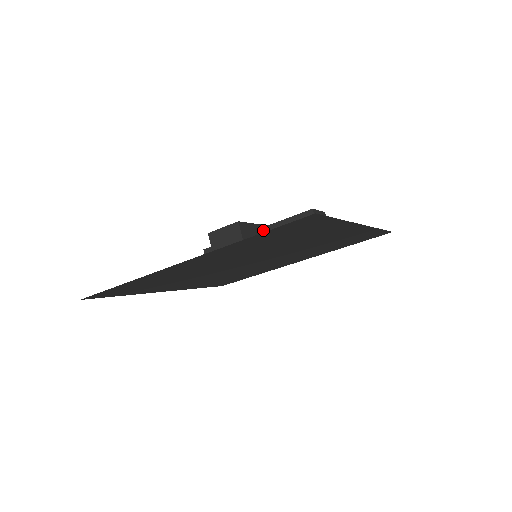
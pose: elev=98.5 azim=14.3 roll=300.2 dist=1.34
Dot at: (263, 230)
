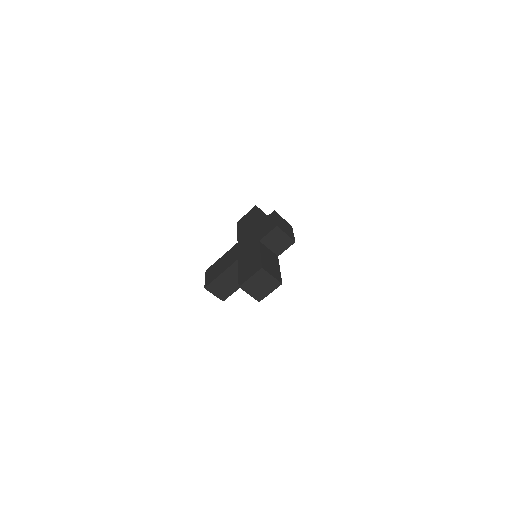
Dot at: (234, 269)
